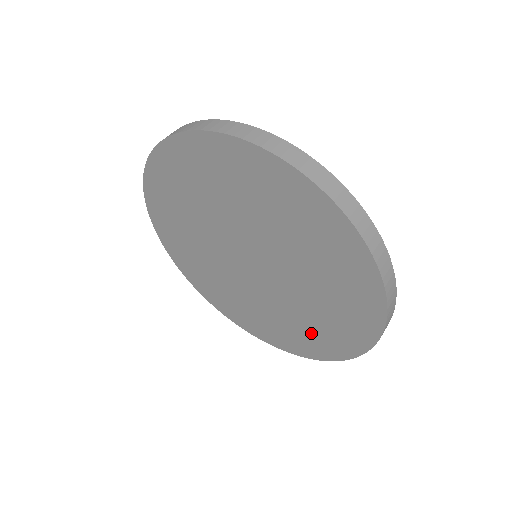
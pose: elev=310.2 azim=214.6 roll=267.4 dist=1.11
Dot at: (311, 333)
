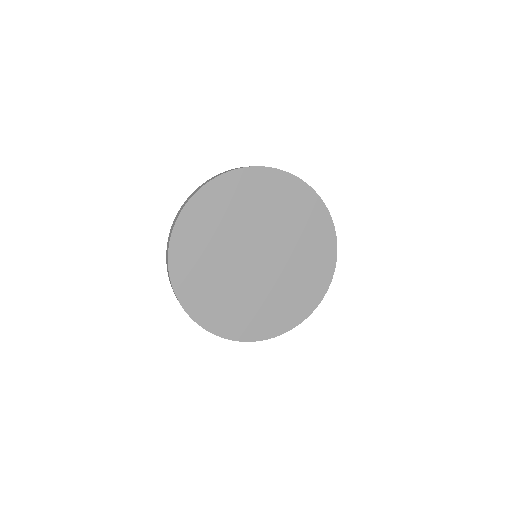
Dot at: (288, 305)
